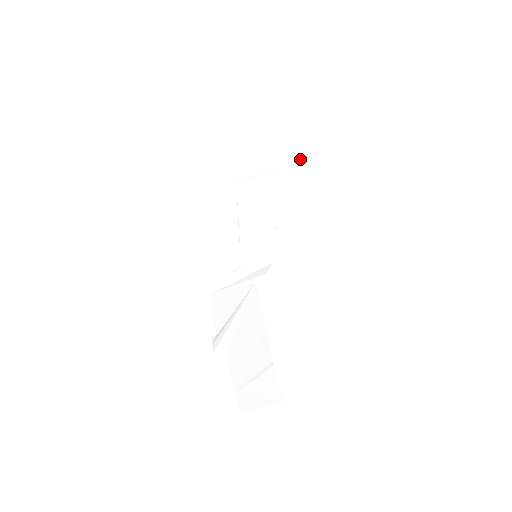
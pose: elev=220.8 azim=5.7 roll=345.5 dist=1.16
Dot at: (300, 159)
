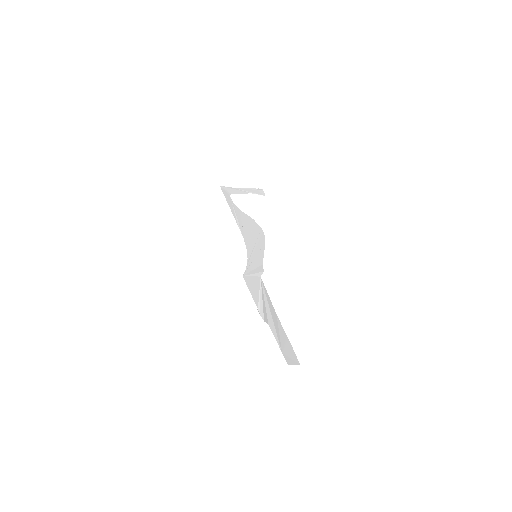
Dot at: (255, 189)
